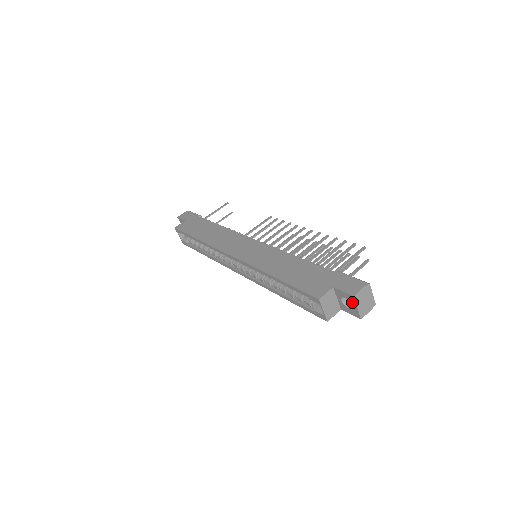
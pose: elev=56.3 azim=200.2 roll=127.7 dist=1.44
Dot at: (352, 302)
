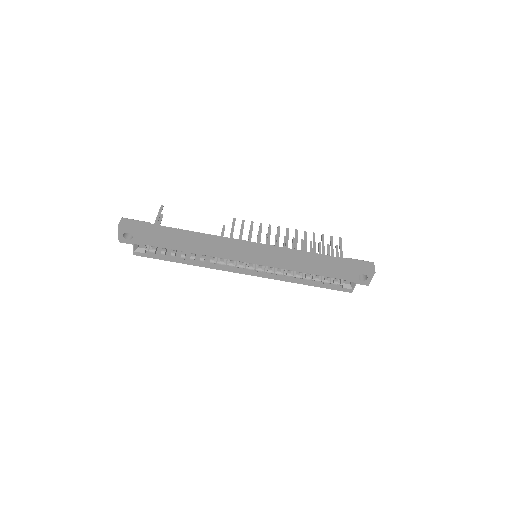
Dot at: (370, 276)
